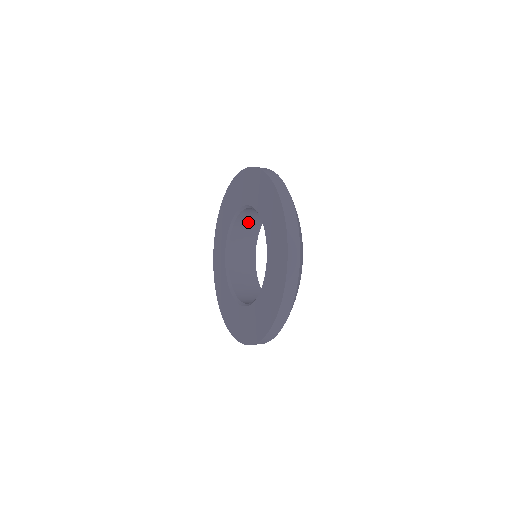
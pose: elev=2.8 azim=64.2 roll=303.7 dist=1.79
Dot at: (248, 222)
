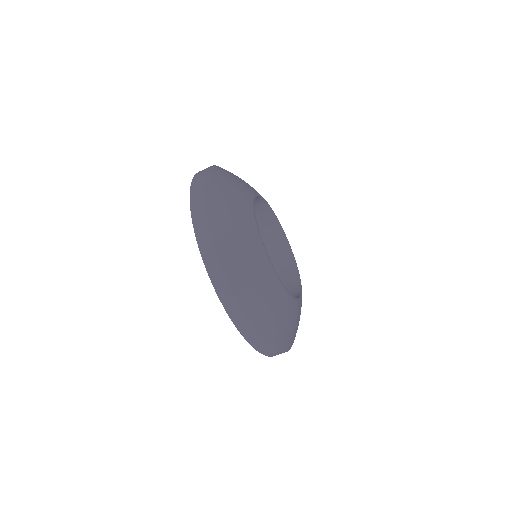
Dot at: occluded
